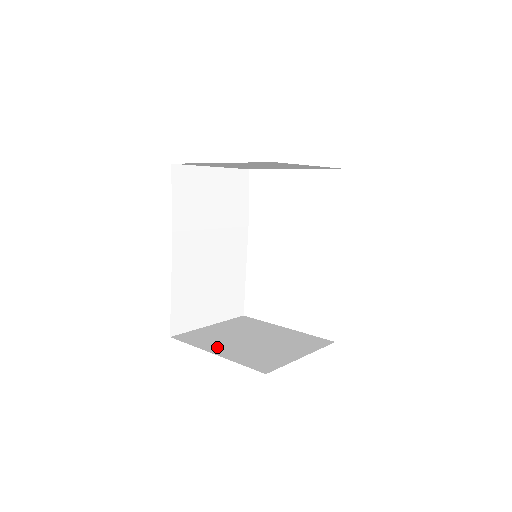
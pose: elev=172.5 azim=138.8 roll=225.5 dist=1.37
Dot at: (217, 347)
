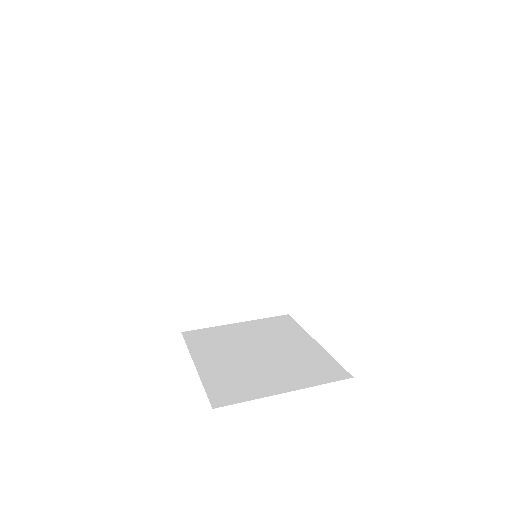
Dot at: (208, 356)
